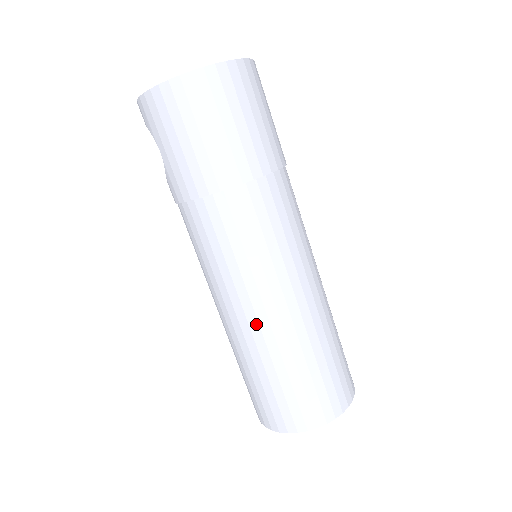
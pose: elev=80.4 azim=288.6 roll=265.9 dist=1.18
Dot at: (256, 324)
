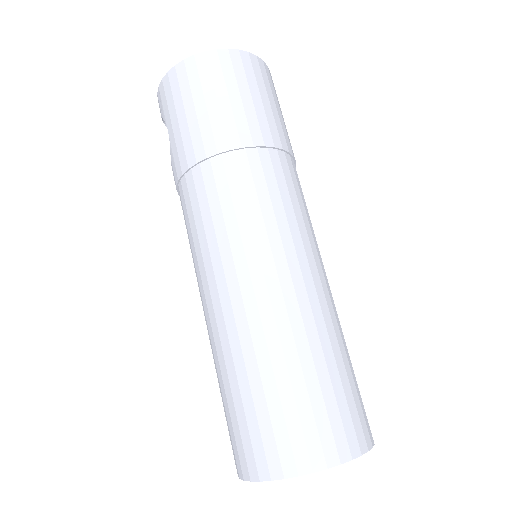
Dot at: (241, 307)
